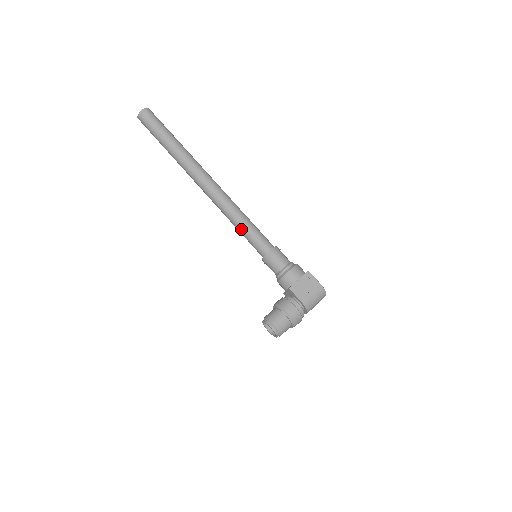
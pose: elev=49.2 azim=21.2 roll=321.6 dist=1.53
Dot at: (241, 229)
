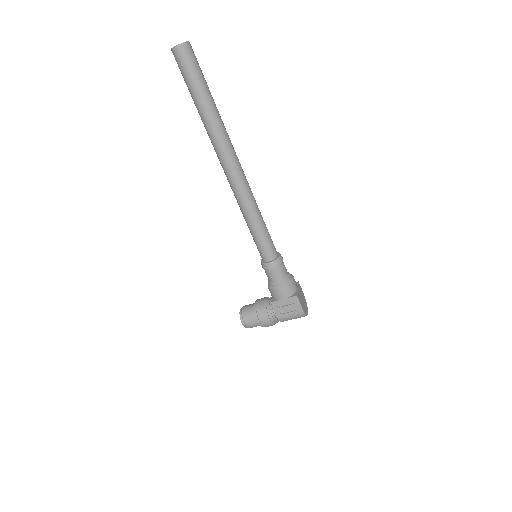
Dot at: (249, 229)
